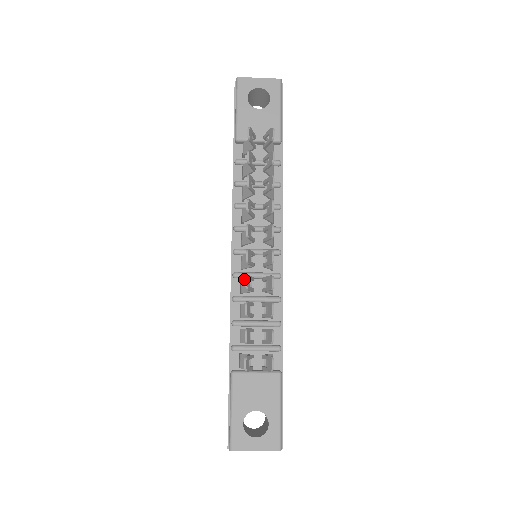
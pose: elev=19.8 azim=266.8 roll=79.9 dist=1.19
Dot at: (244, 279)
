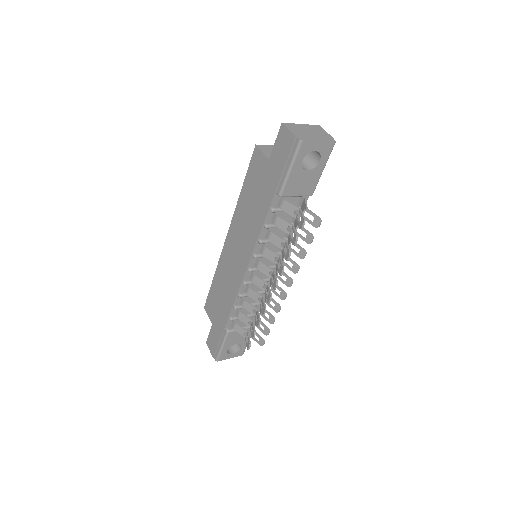
Dot at: (253, 291)
